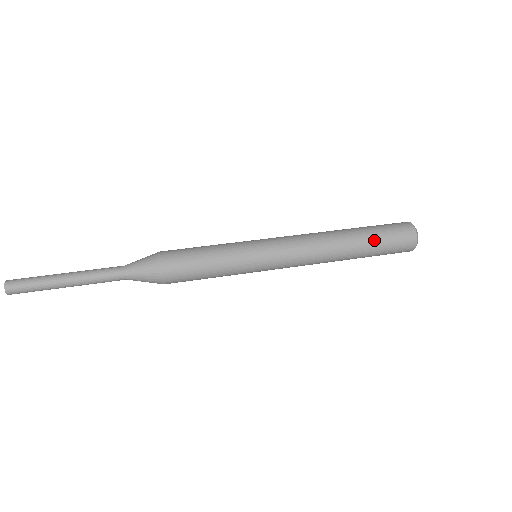
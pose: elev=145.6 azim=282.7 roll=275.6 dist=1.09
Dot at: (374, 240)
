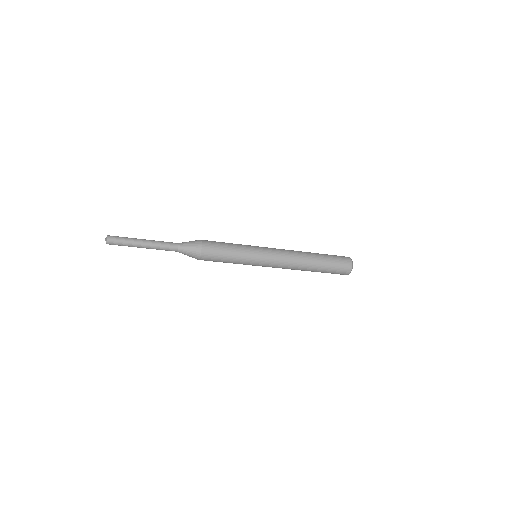
Dot at: (327, 261)
